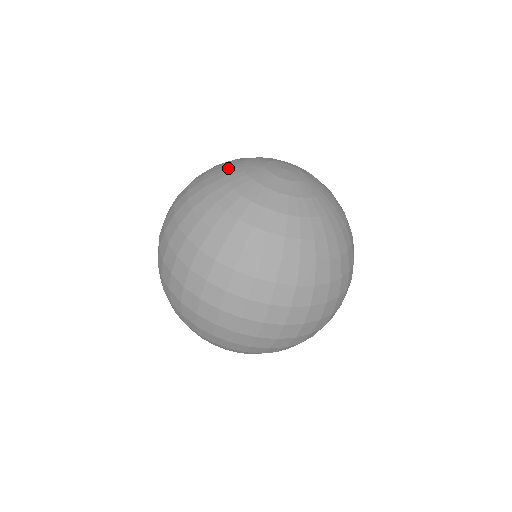
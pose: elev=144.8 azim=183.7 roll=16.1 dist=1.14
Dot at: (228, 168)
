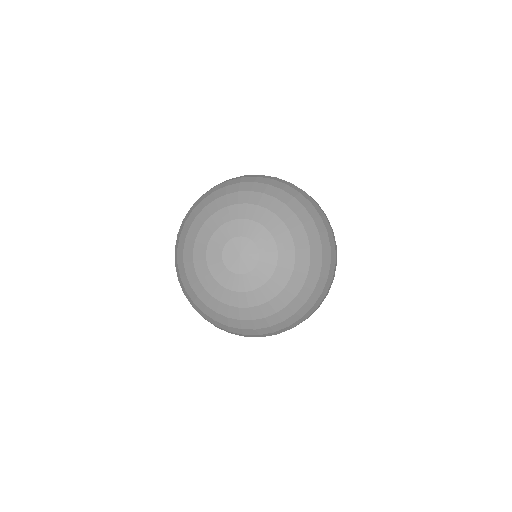
Dot at: (196, 257)
